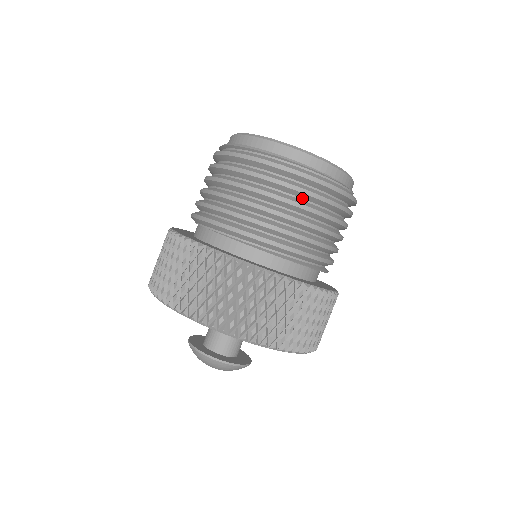
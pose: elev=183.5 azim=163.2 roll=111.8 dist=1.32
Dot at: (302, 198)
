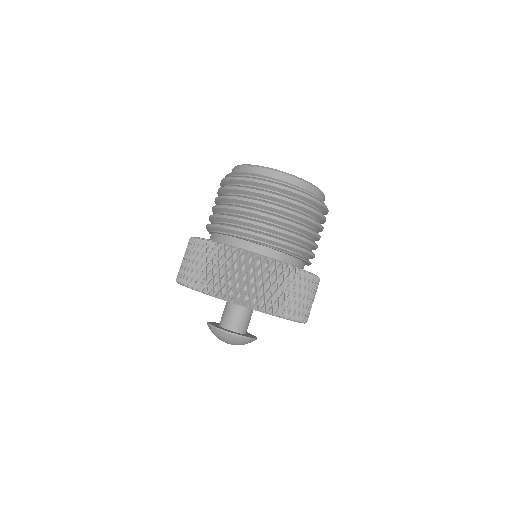
Dot at: (268, 200)
